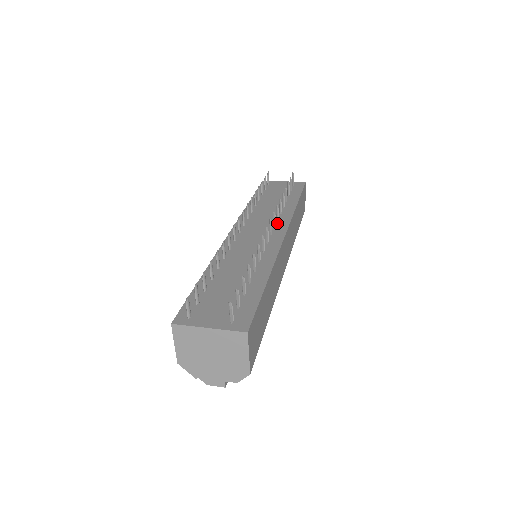
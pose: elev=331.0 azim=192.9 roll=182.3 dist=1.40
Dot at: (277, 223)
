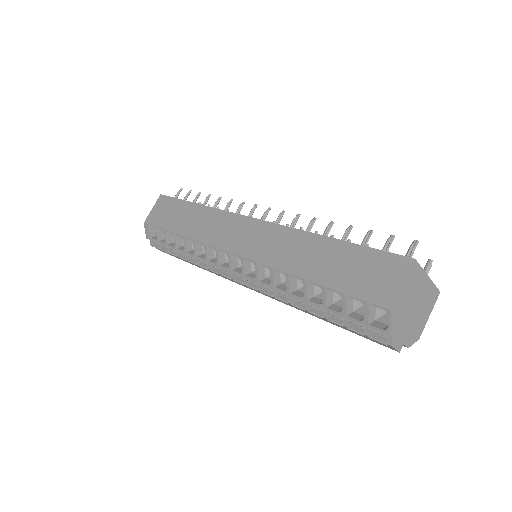
Dot at: occluded
